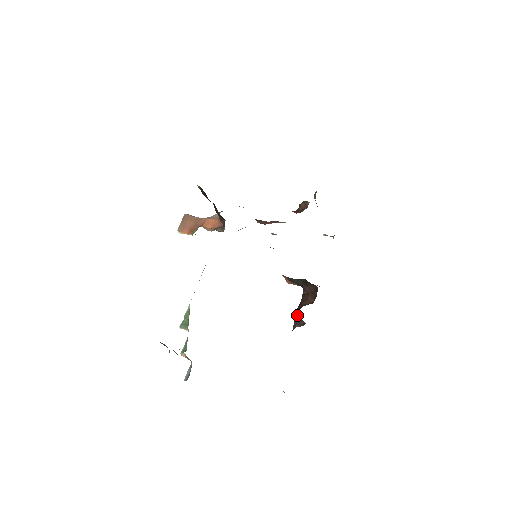
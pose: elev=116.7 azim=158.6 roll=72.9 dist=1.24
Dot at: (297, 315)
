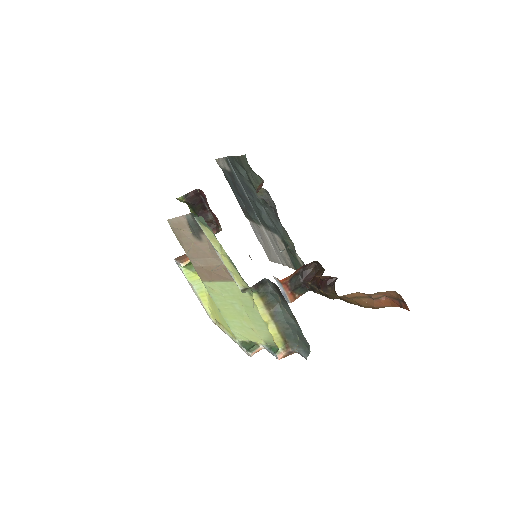
Dot at: (325, 283)
